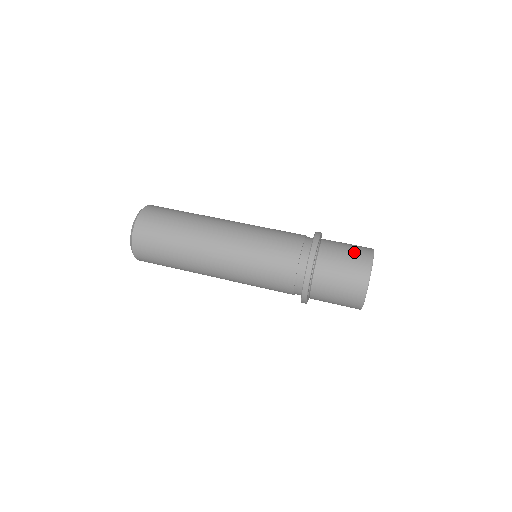
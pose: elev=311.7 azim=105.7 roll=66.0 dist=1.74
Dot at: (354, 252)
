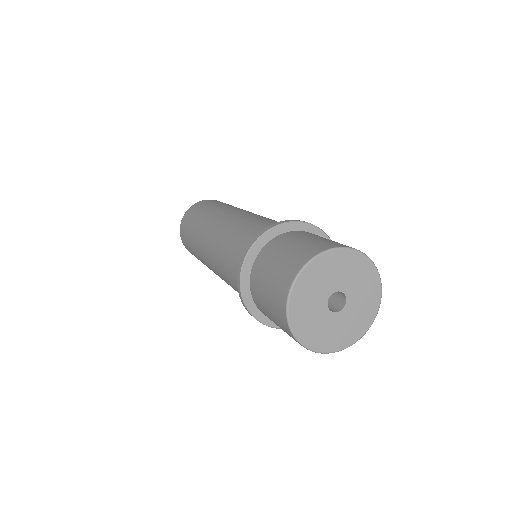
Dot at: occluded
